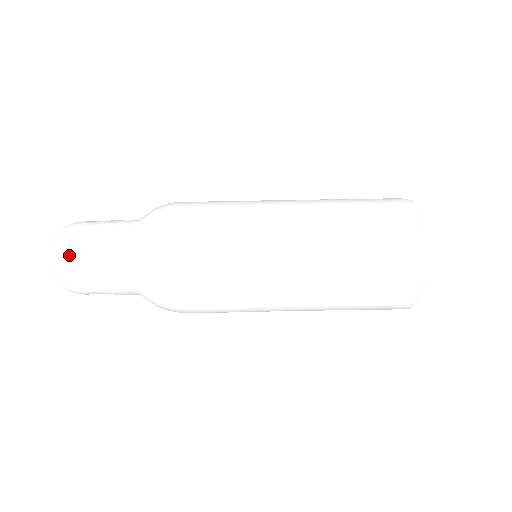
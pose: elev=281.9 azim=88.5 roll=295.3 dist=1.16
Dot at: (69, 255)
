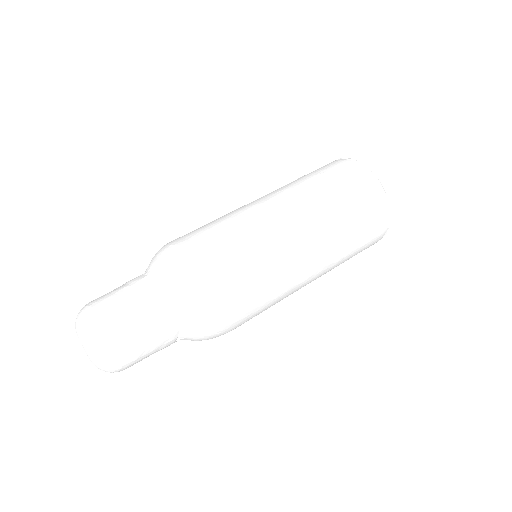
Dot at: (93, 307)
